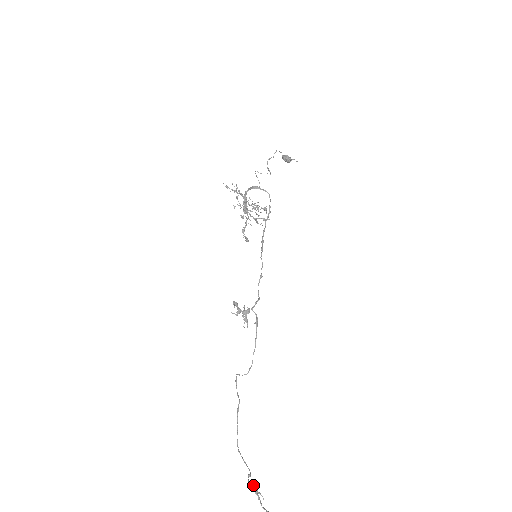
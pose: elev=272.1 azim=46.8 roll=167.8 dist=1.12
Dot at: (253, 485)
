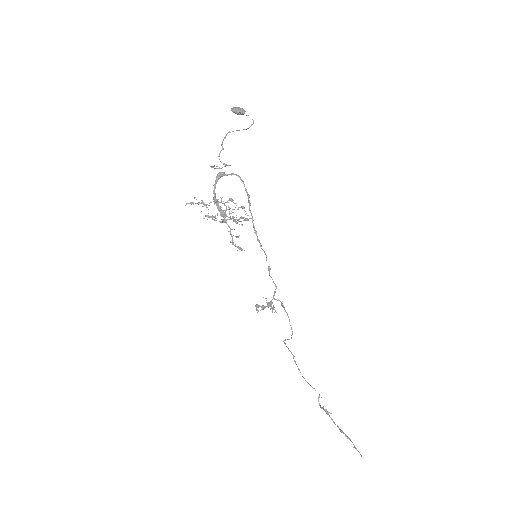
Dot at: (323, 409)
